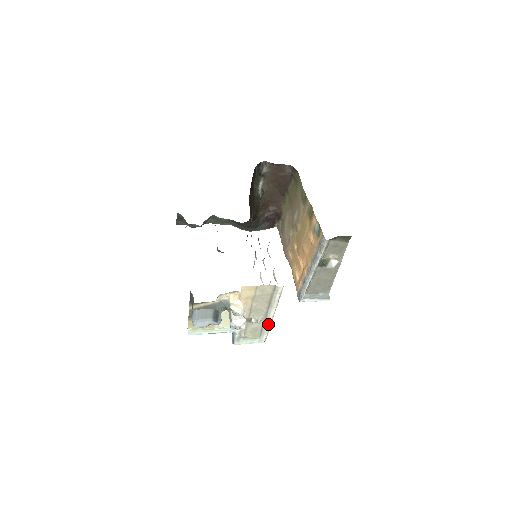
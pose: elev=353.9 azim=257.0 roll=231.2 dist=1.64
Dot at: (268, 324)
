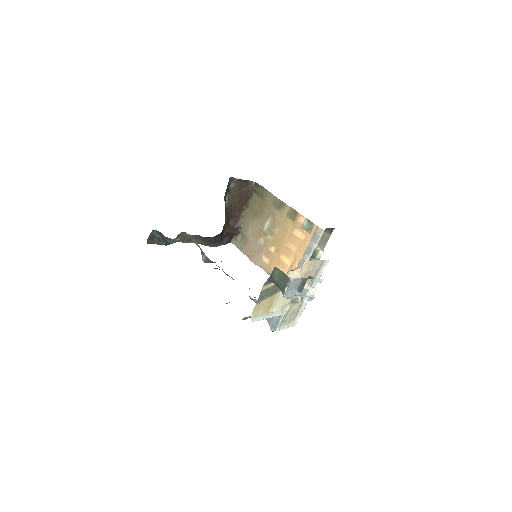
Dot at: (305, 303)
